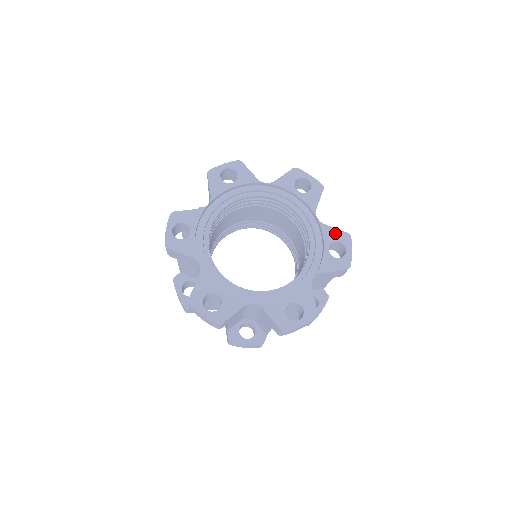
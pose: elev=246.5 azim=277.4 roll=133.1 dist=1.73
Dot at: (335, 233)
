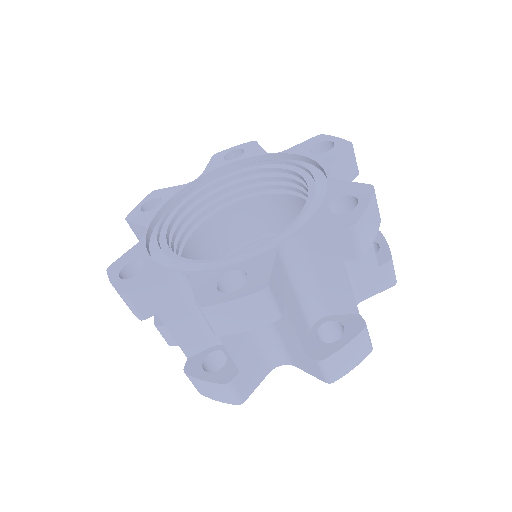
Dot at: (304, 145)
